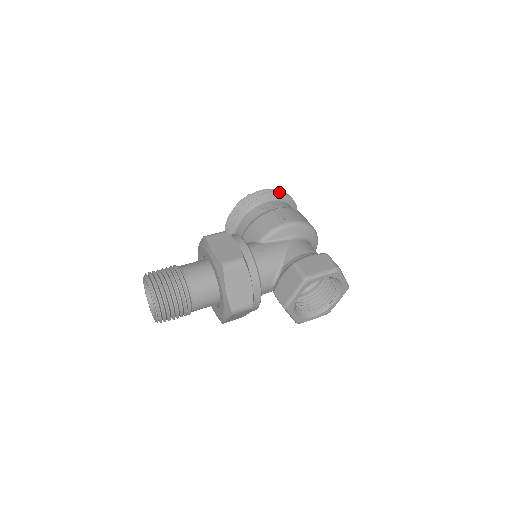
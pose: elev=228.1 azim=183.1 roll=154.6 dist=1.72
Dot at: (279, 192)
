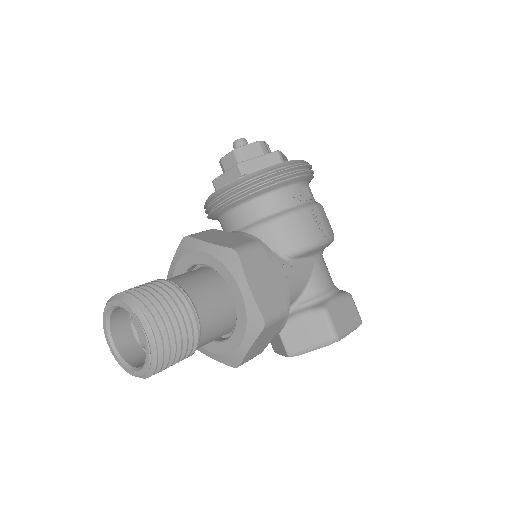
Dot at: (312, 171)
